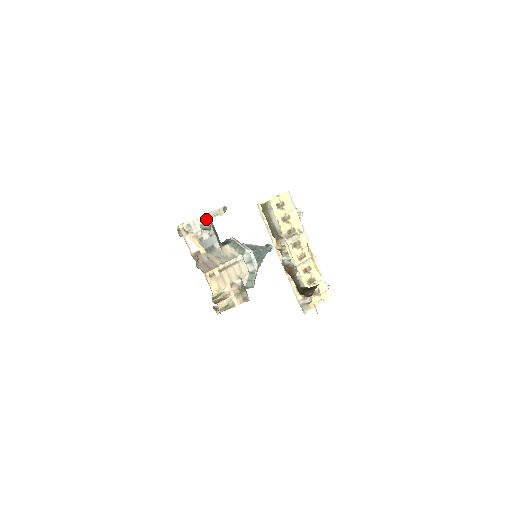
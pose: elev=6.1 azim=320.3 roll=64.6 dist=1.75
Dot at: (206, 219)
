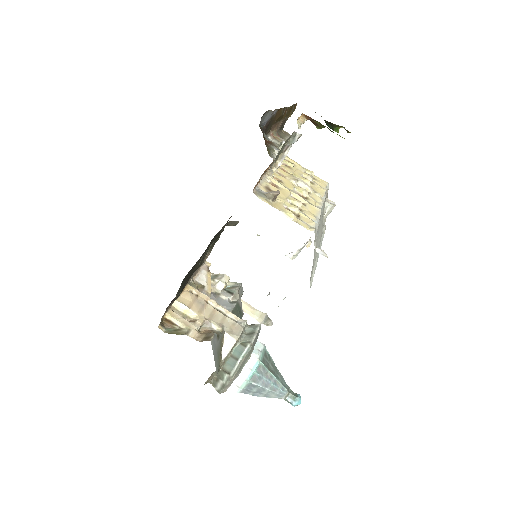
Dot at: (238, 285)
